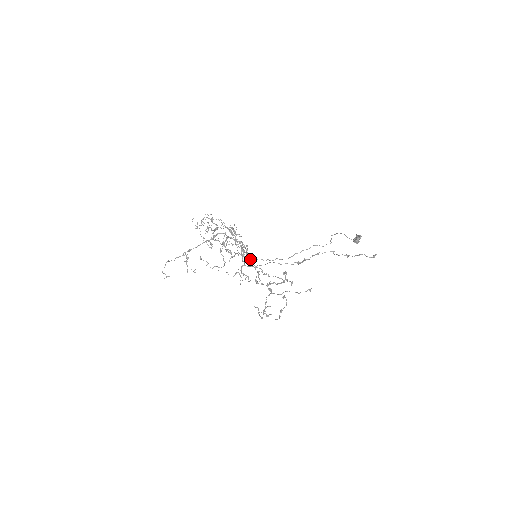
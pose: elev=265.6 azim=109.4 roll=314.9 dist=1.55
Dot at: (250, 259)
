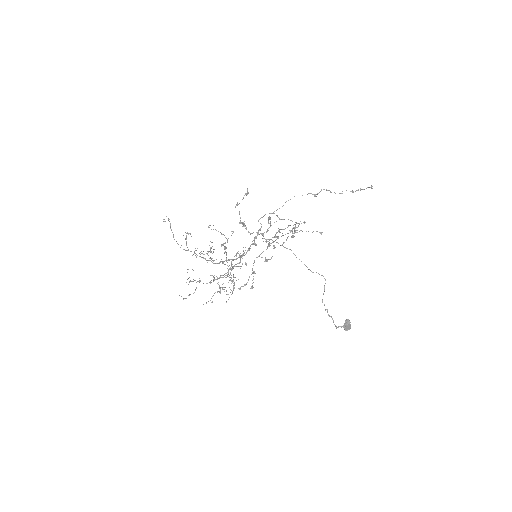
Dot at: (254, 243)
